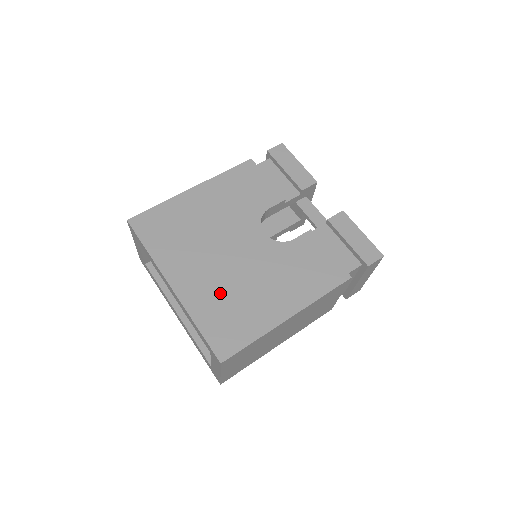
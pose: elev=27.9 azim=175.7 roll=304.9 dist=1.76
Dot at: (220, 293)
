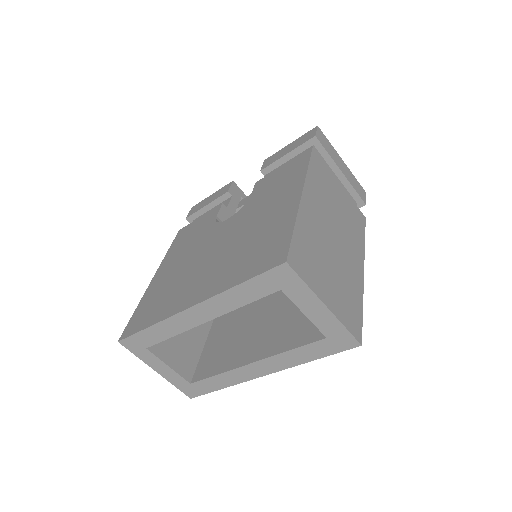
Dot at: (233, 259)
